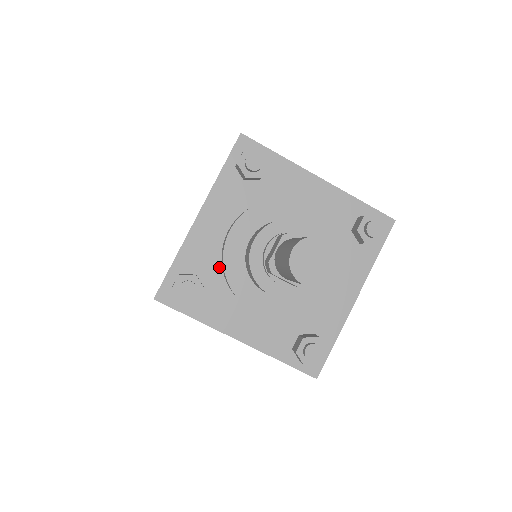
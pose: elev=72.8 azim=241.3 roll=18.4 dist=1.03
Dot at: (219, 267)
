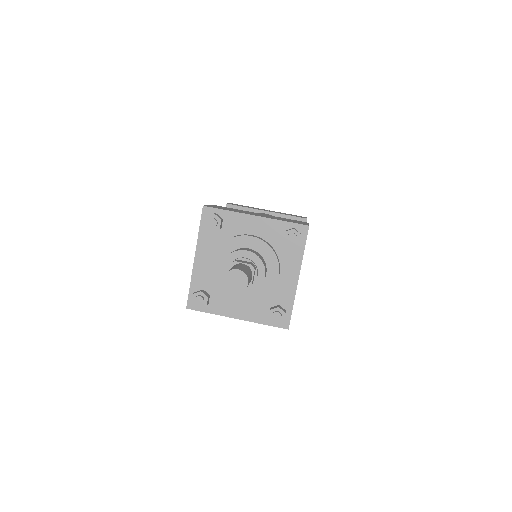
Dot at: occluded
